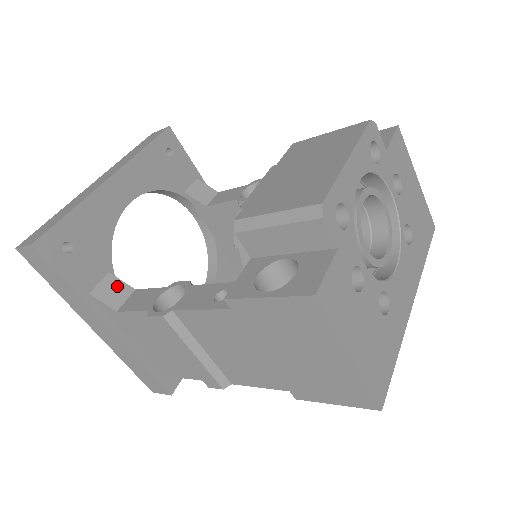
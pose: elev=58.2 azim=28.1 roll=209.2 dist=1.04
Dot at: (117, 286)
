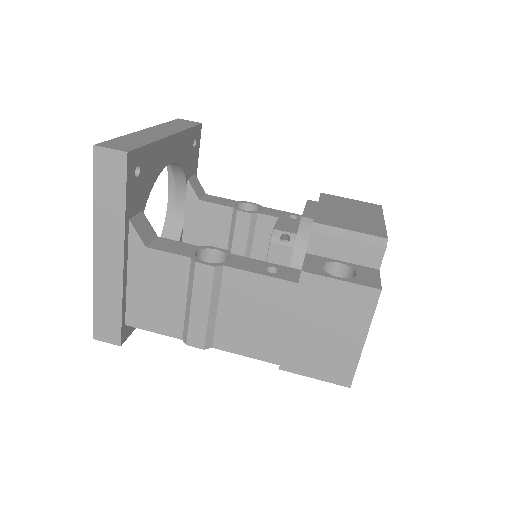
Dot at: (147, 226)
